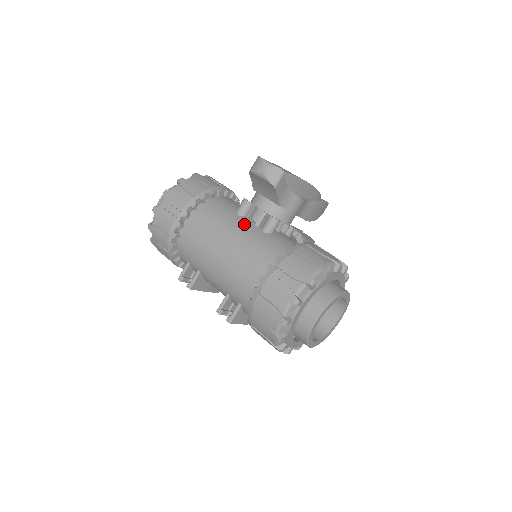
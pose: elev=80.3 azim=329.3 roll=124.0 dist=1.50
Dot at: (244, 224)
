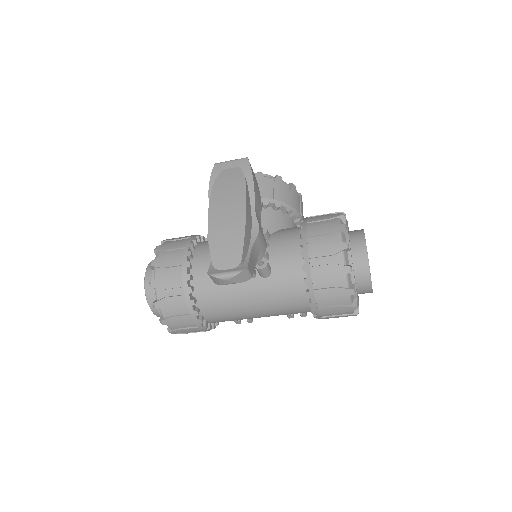
Dot at: (246, 287)
